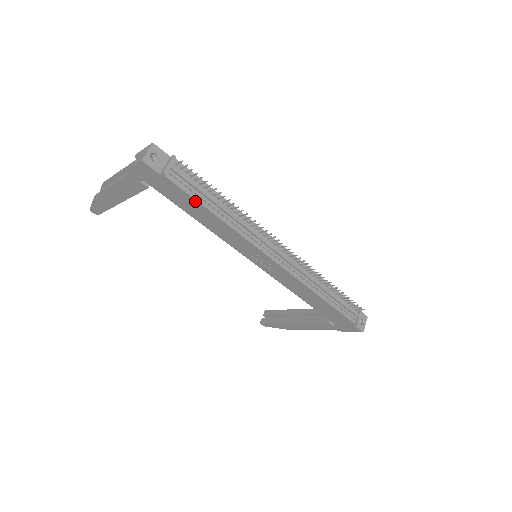
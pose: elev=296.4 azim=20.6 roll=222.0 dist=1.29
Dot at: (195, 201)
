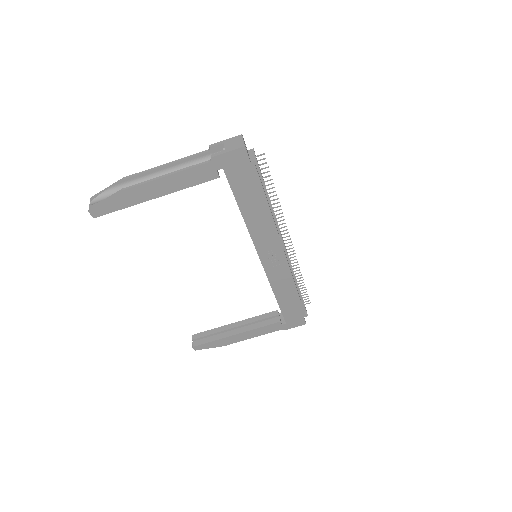
Dot at: (262, 192)
